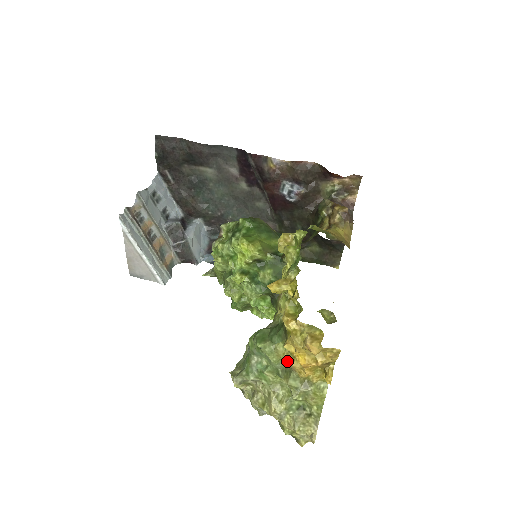
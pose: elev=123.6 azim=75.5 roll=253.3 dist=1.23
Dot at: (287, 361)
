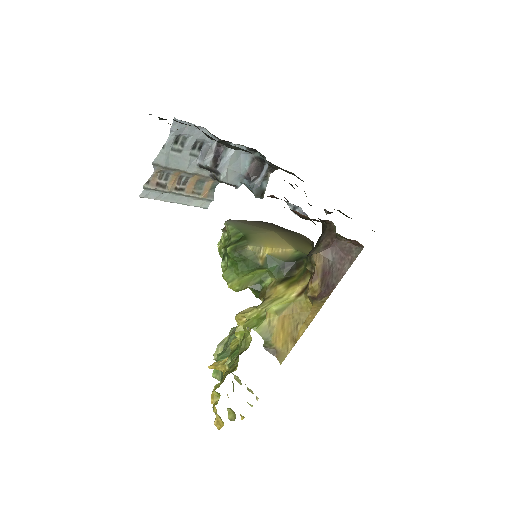
Dot at: occluded
